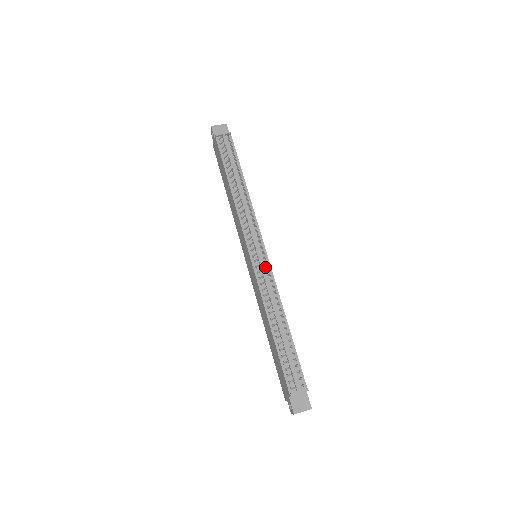
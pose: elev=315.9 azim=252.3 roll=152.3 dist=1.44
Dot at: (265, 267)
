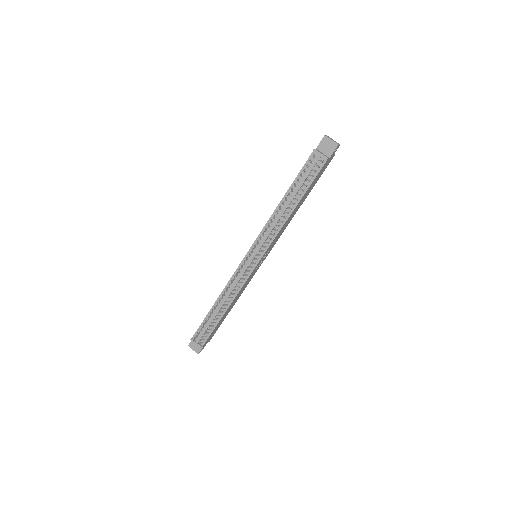
Dot at: (247, 271)
